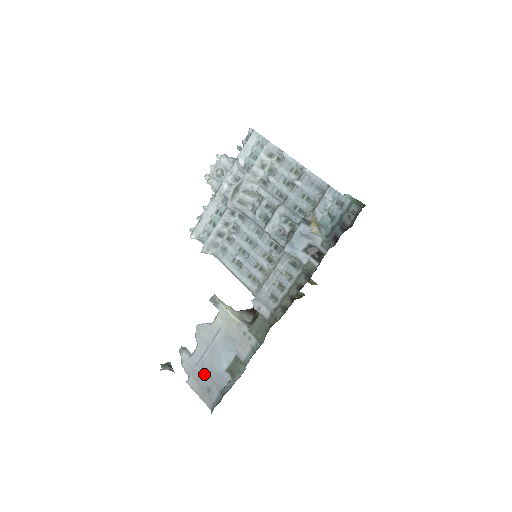
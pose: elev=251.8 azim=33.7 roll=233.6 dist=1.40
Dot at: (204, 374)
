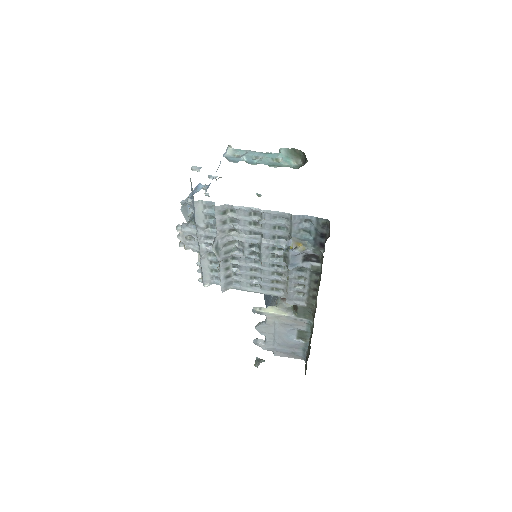
Dot at: (283, 348)
